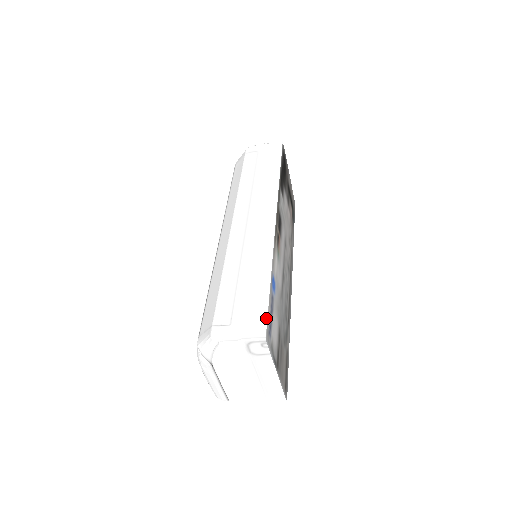
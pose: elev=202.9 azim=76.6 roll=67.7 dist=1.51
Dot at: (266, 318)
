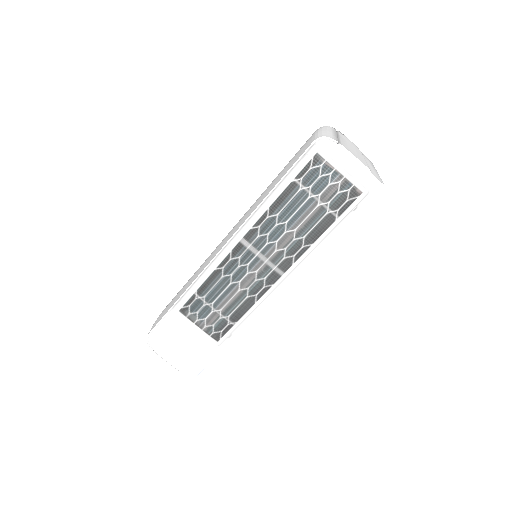
Dot at: occluded
